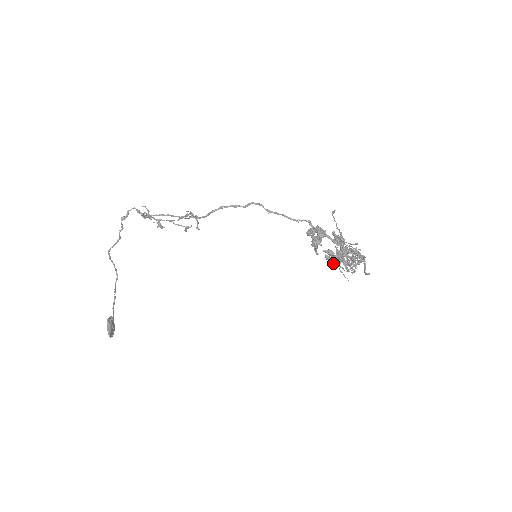
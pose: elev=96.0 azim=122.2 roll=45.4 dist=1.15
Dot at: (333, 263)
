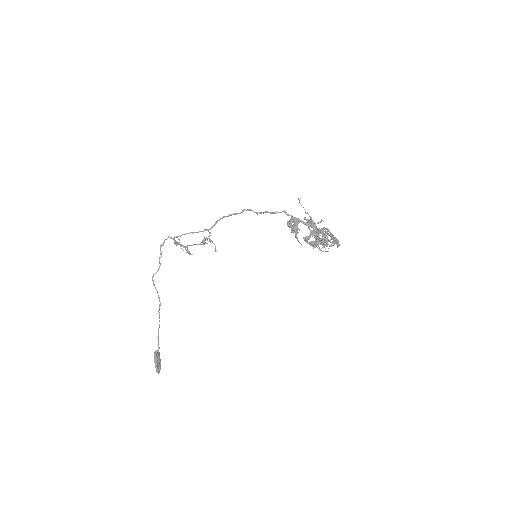
Dot at: (313, 248)
